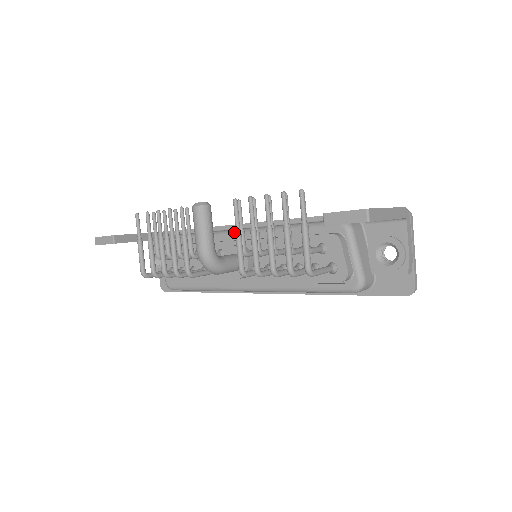
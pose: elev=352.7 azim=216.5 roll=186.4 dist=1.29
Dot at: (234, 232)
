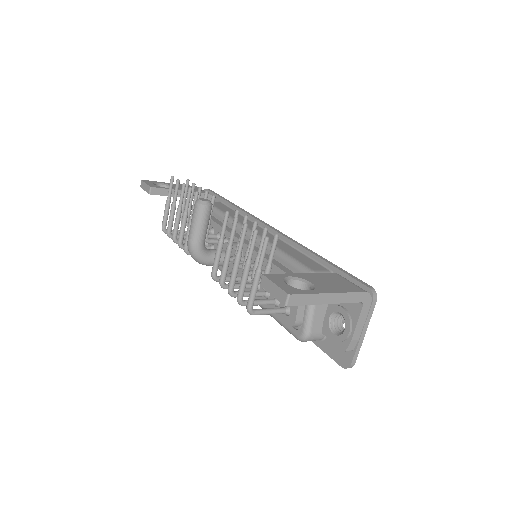
Dot at: occluded
